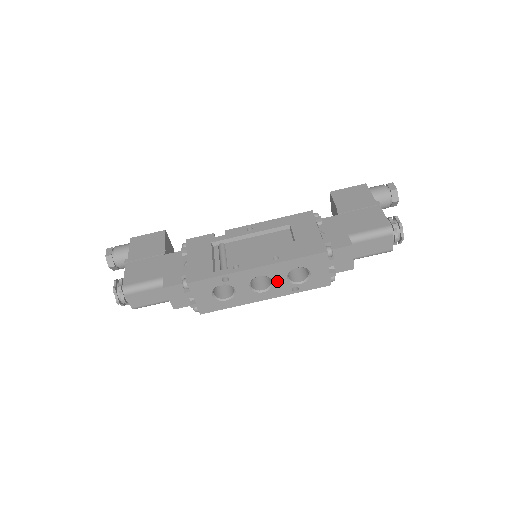
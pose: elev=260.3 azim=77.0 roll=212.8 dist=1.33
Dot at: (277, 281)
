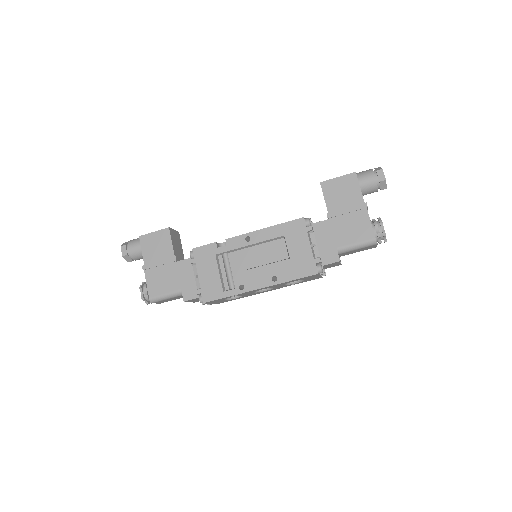
Dot at: (277, 287)
